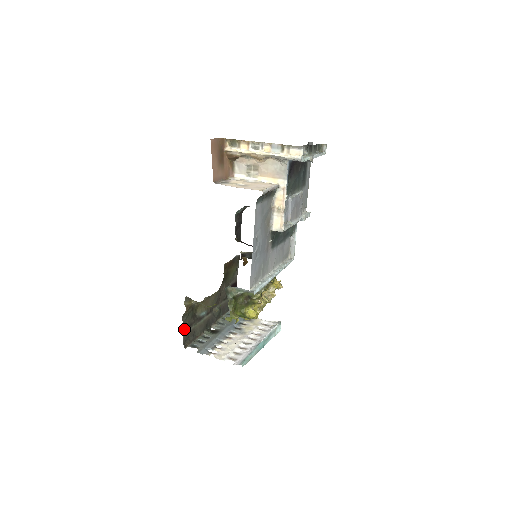
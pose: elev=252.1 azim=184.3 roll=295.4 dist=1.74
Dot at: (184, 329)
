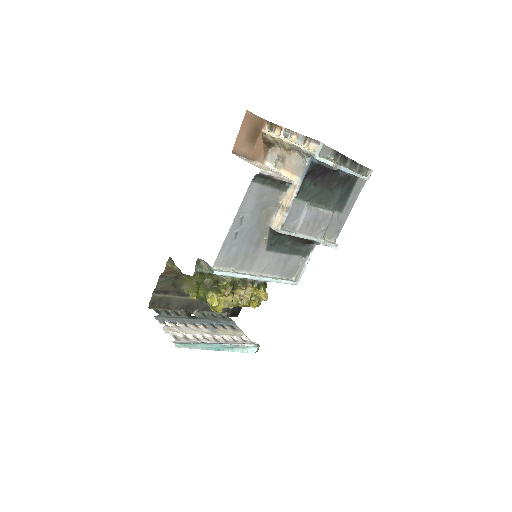
Dot at: (157, 290)
